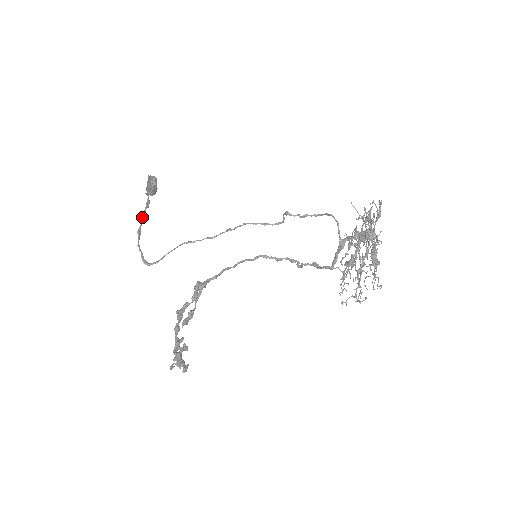
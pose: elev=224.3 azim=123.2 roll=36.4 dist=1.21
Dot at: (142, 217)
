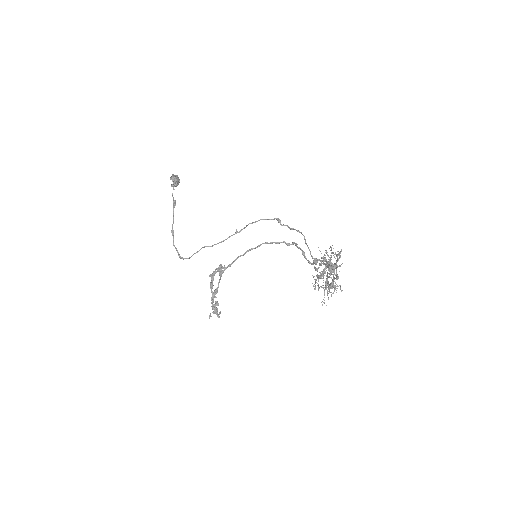
Dot at: occluded
